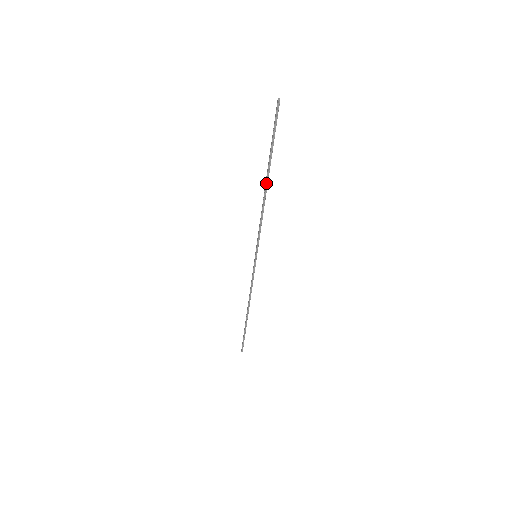
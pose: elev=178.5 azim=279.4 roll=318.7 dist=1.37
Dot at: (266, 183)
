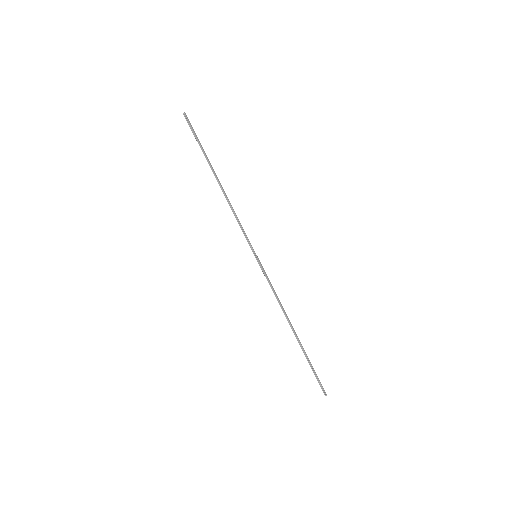
Dot at: (217, 180)
